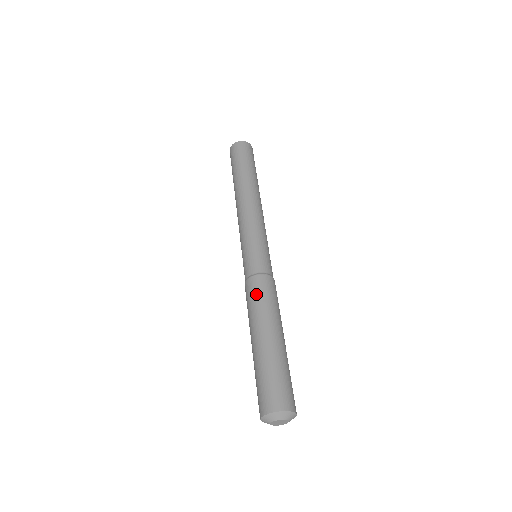
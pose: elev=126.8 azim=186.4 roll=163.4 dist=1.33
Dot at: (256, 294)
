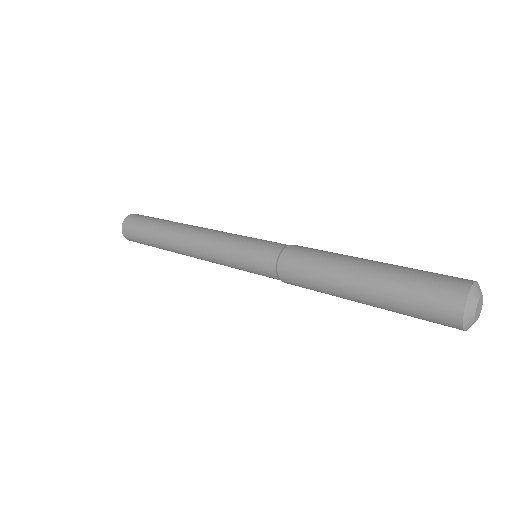
Dot at: occluded
